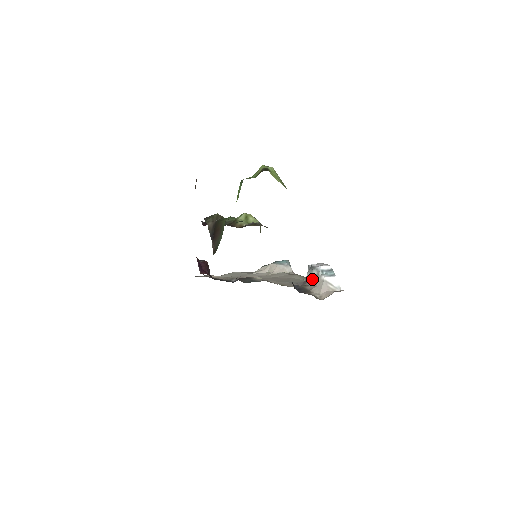
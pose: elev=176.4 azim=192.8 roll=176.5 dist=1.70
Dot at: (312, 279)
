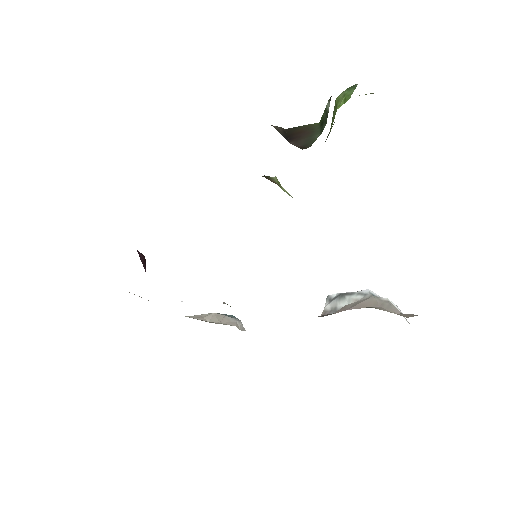
Dot at: (356, 302)
